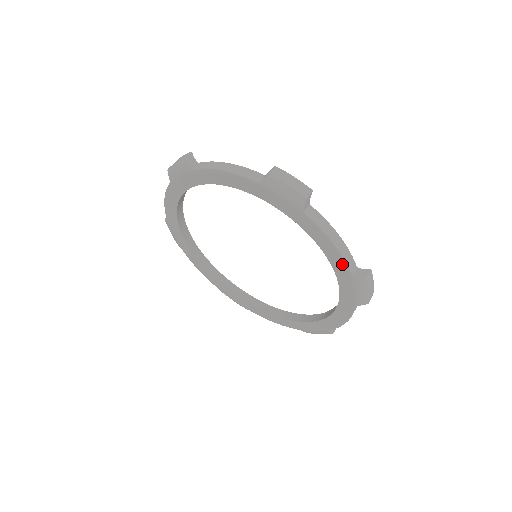
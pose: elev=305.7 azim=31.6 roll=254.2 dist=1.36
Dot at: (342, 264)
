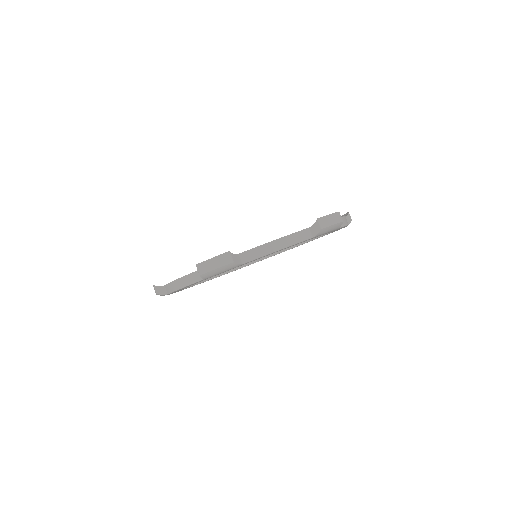
Dot at: occluded
